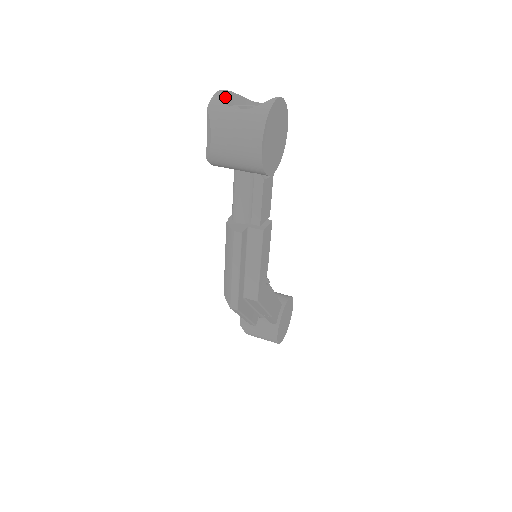
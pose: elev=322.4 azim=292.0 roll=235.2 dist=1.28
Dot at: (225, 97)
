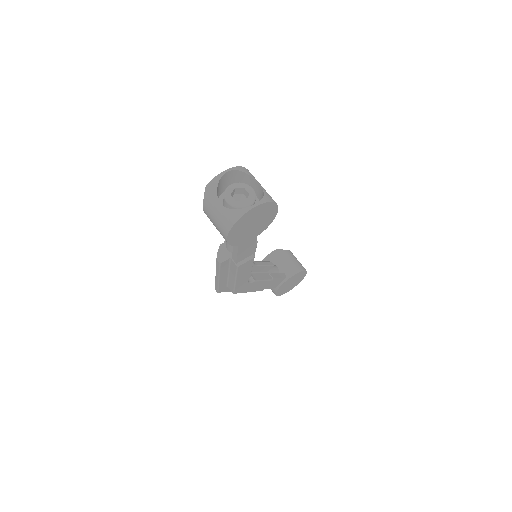
Dot at: (230, 174)
